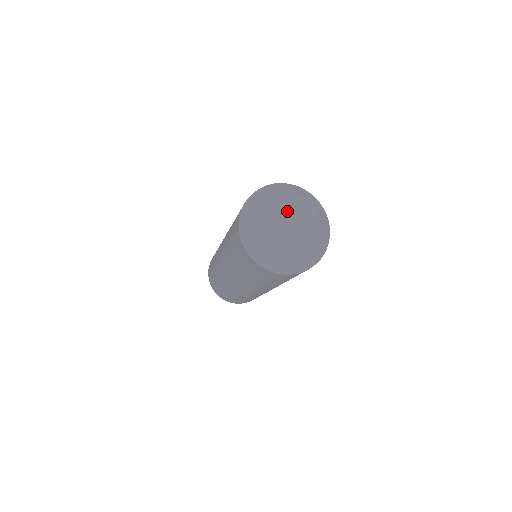
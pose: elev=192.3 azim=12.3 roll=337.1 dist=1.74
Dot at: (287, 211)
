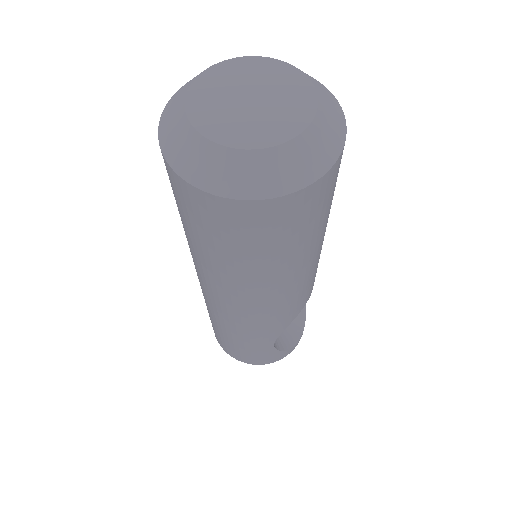
Dot at: (248, 81)
